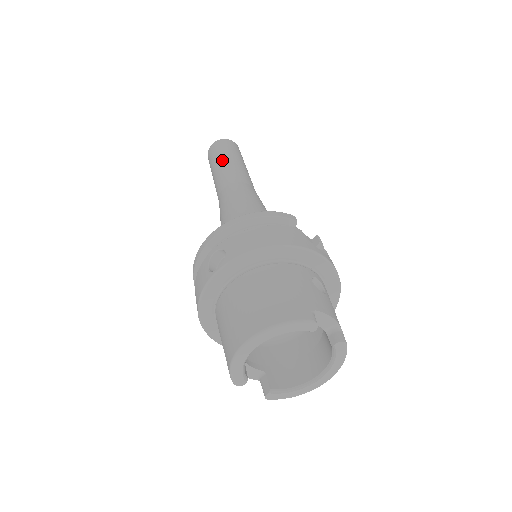
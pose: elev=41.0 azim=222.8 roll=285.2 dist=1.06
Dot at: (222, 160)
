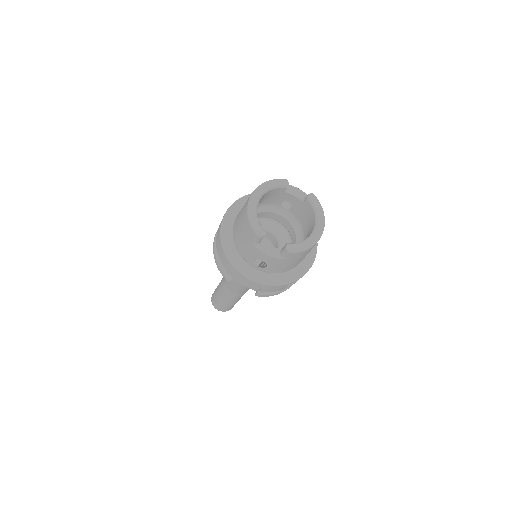
Dot at: occluded
